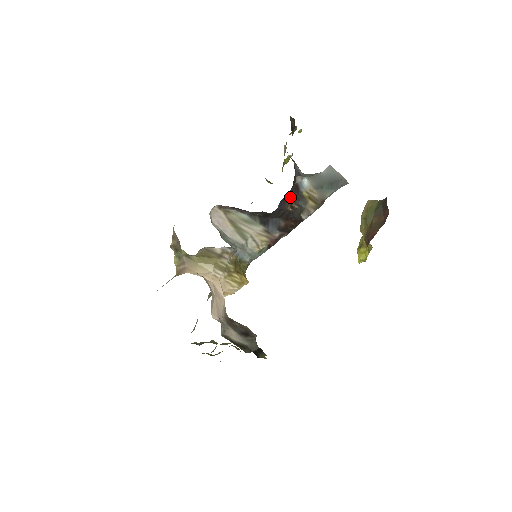
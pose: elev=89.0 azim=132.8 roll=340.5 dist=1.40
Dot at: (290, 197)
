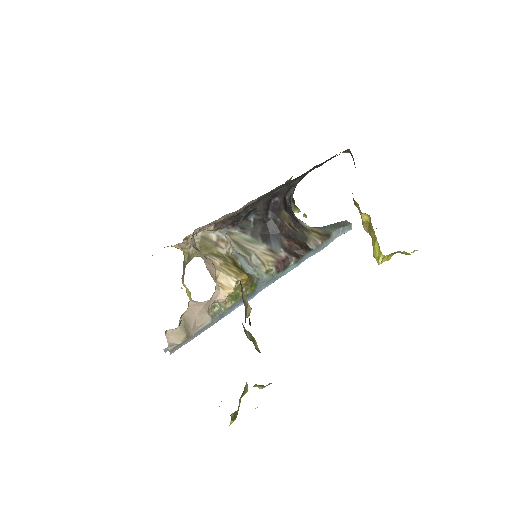
Dot at: (285, 213)
